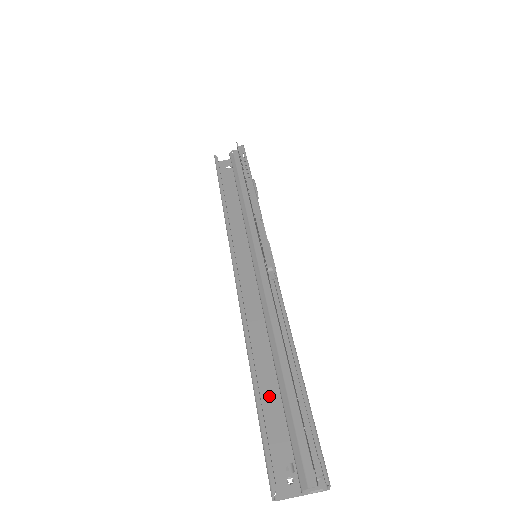
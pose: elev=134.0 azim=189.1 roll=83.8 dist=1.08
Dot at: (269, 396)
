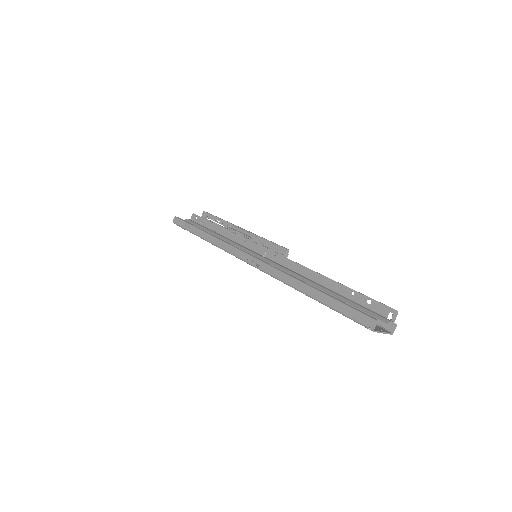
Dot at: occluded
